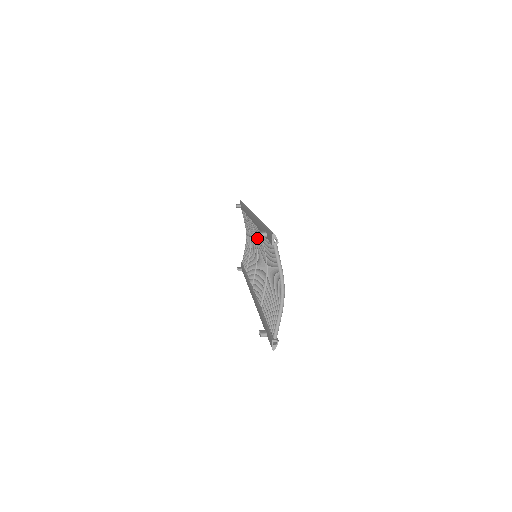
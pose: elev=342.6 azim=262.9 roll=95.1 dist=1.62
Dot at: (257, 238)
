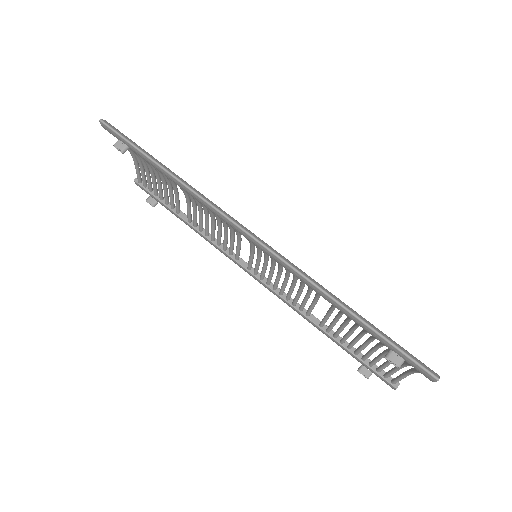
Dot at: occluded
